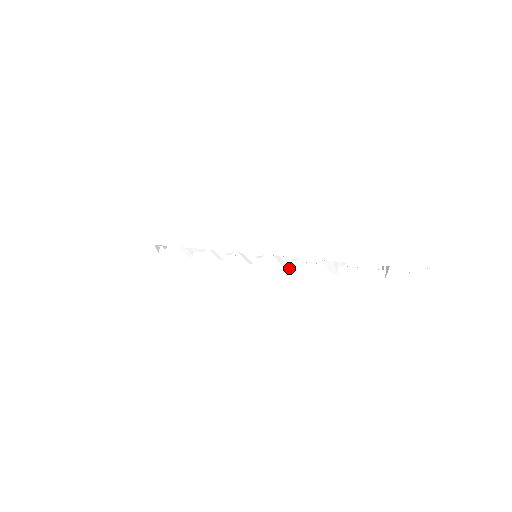
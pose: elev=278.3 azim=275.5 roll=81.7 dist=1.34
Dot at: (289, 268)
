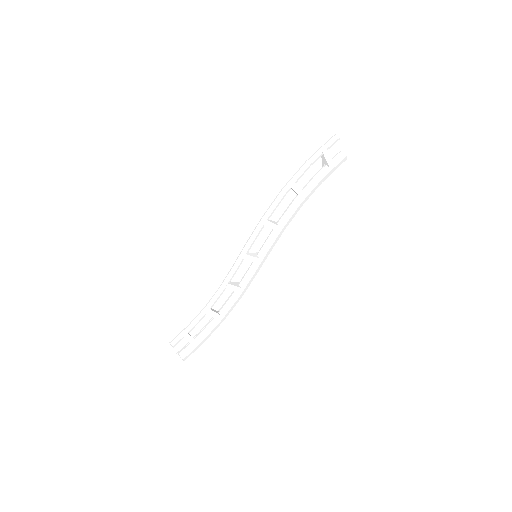
Dot at: (280, 227)
